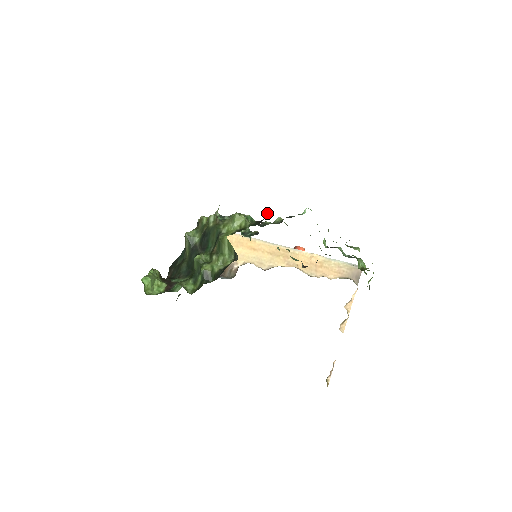
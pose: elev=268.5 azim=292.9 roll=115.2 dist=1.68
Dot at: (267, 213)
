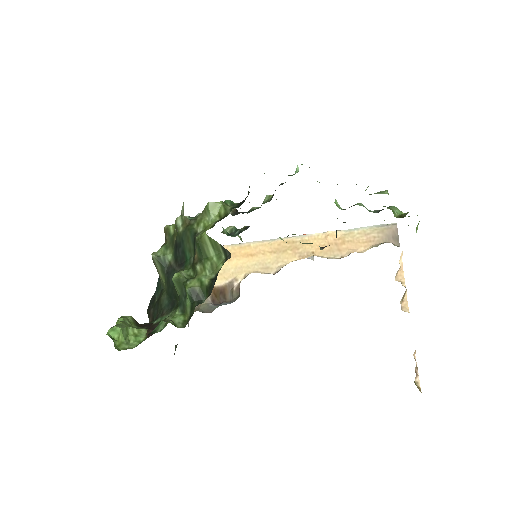
Dot at: (249, 187)
